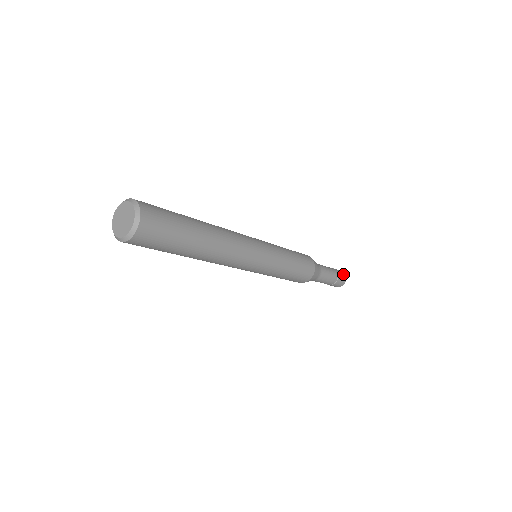
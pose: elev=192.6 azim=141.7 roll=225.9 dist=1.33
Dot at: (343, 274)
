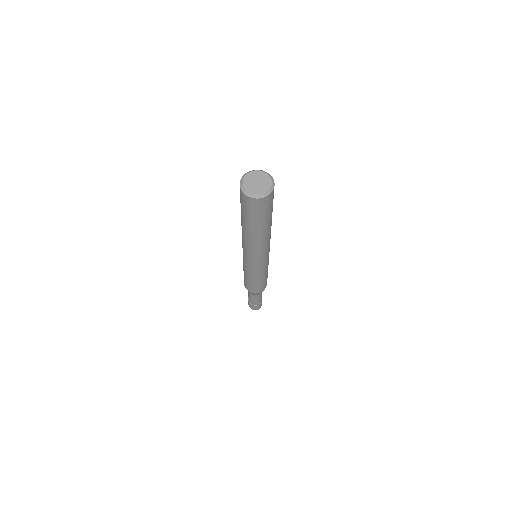
Dot at: occluded
